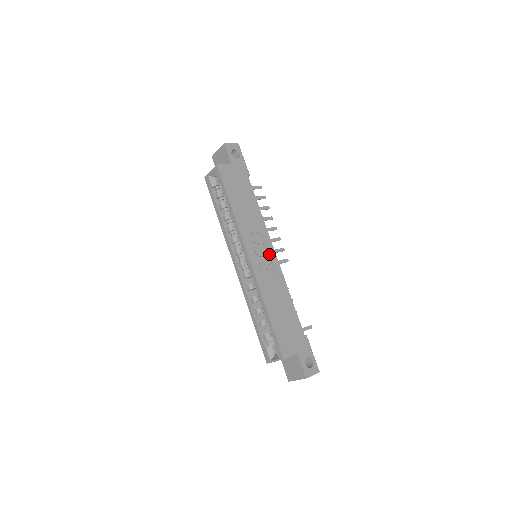
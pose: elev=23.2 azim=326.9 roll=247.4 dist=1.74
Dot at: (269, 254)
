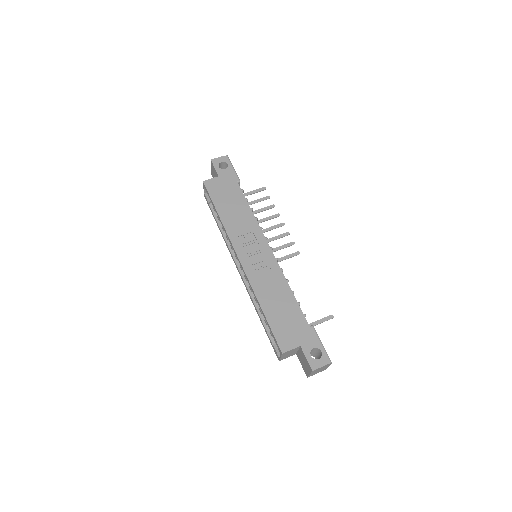
Dot at: (263, 251)
